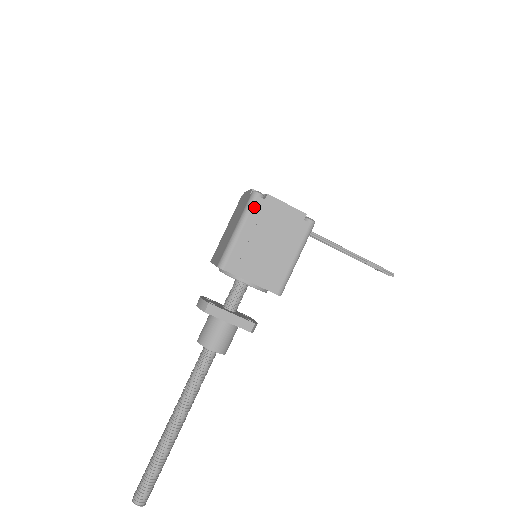
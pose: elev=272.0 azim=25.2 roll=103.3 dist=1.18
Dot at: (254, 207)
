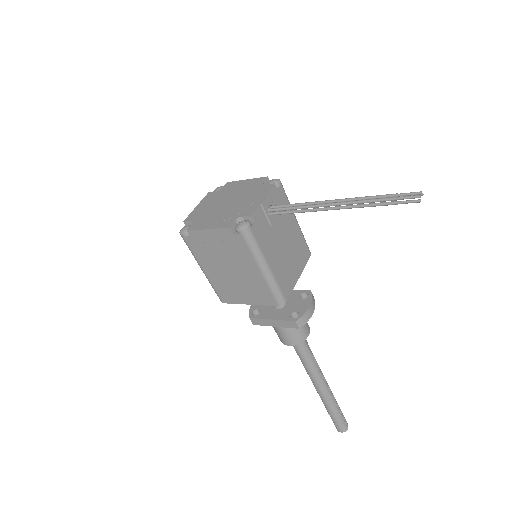
Dot at: (191, 247)
